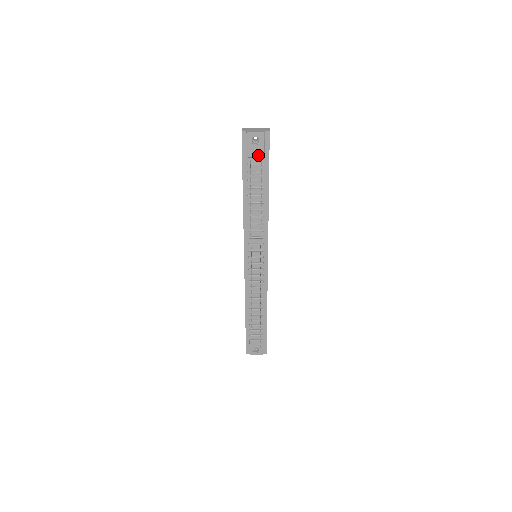
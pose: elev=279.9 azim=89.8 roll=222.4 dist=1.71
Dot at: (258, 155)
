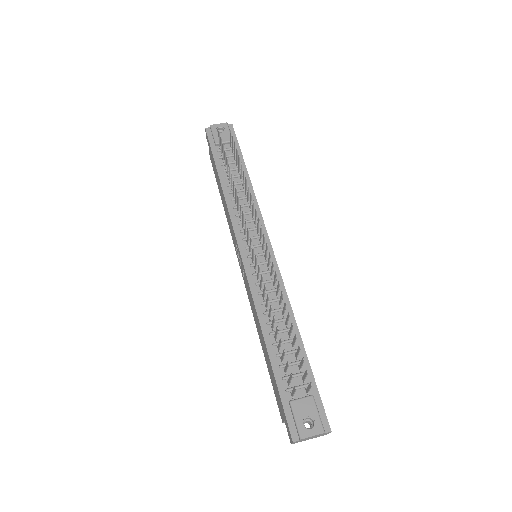
Dot at: (226, 140)
